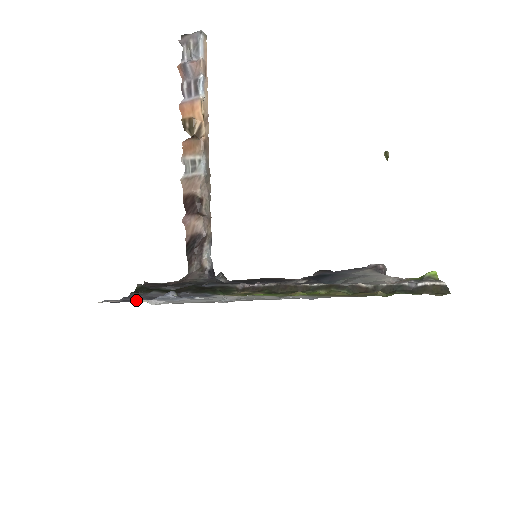
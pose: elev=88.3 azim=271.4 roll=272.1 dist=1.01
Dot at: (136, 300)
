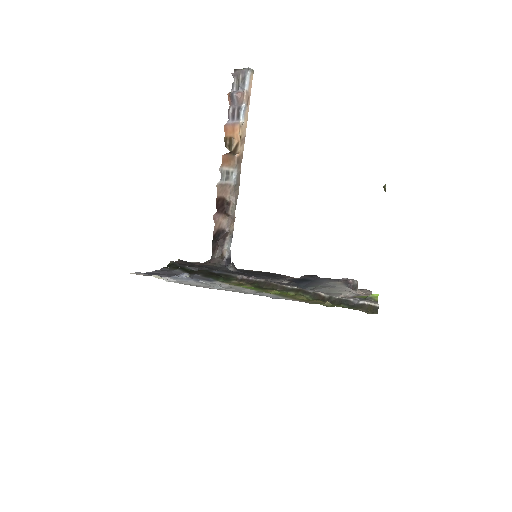
Dot at: (155, 276)
